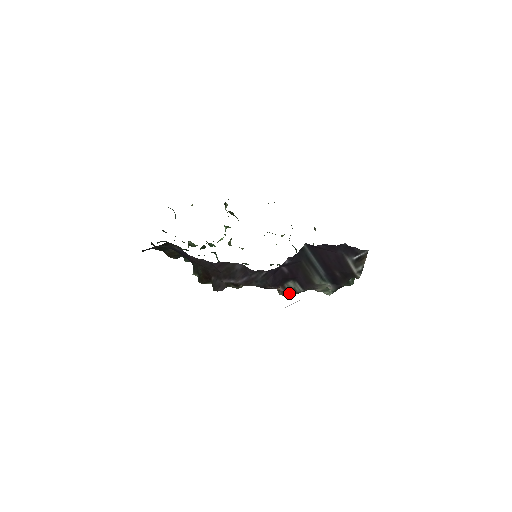
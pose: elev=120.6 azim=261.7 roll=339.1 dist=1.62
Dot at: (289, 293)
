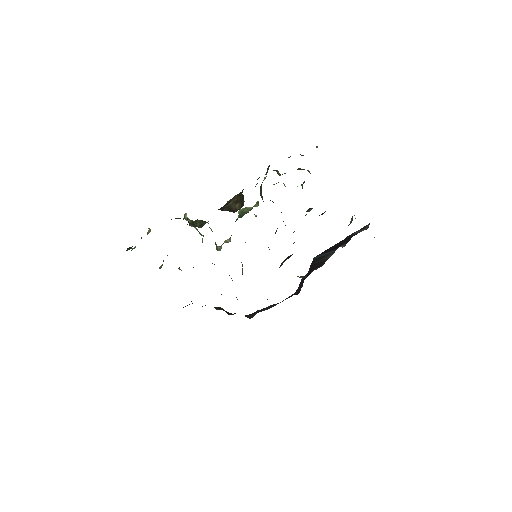
Dot at: occluded
